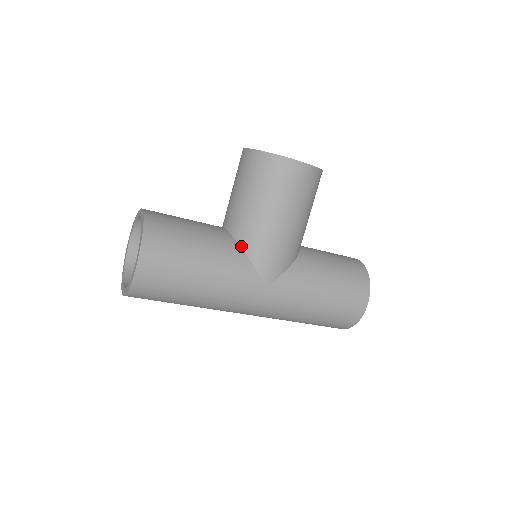
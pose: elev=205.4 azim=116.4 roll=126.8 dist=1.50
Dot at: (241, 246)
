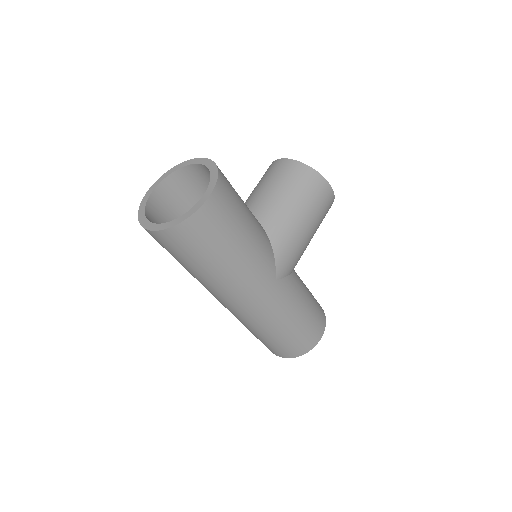
Dot at: (268, 235)
